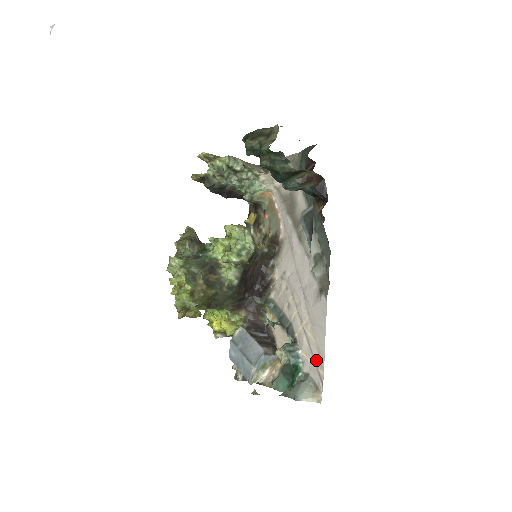
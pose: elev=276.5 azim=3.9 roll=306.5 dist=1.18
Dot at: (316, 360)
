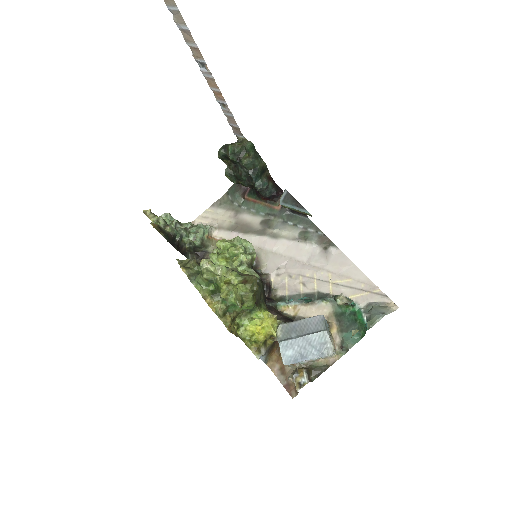
Dot at: (365, 289)
